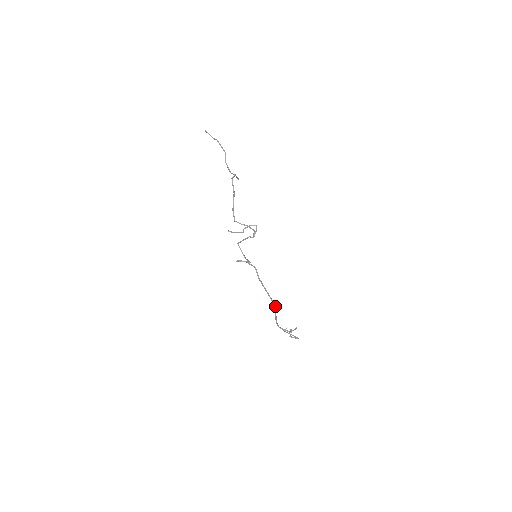
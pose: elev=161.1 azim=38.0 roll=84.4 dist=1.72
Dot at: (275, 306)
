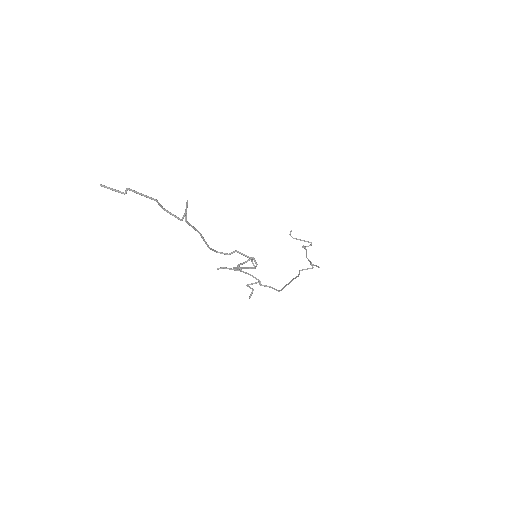
Dot at: (296, 277)
